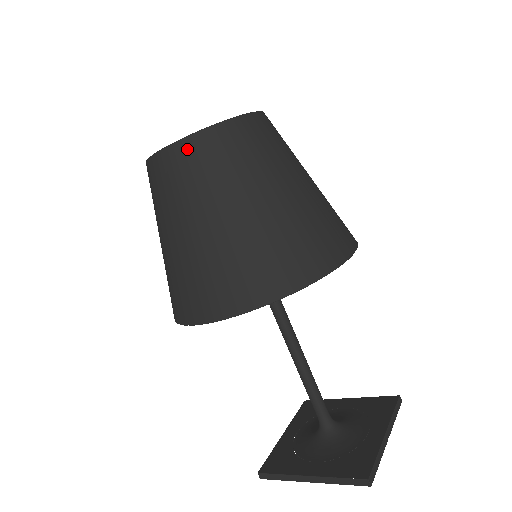
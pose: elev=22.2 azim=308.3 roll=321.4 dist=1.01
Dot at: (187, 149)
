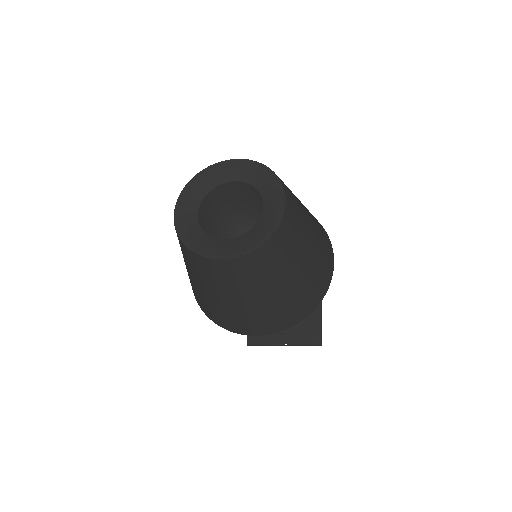
Dot at: (246, 261)
